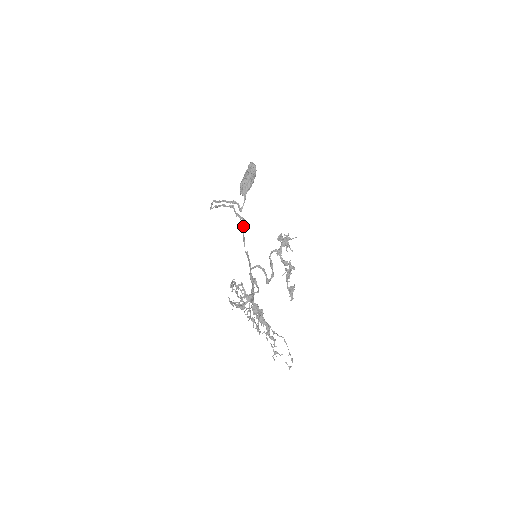
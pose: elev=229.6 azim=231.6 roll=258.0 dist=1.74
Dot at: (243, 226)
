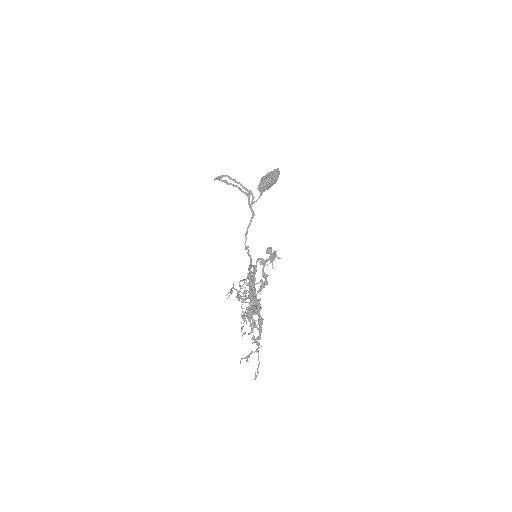
Dot at: (251, 220)
